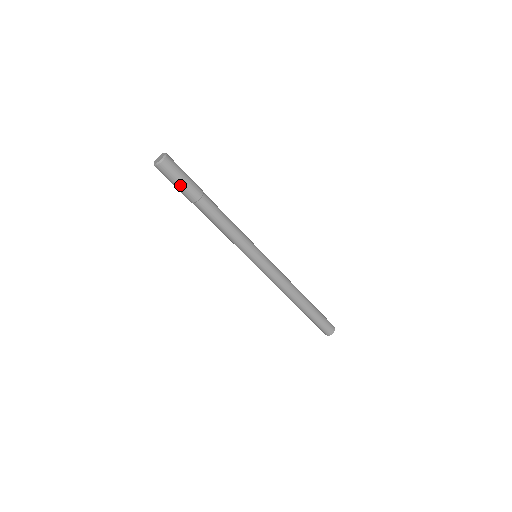
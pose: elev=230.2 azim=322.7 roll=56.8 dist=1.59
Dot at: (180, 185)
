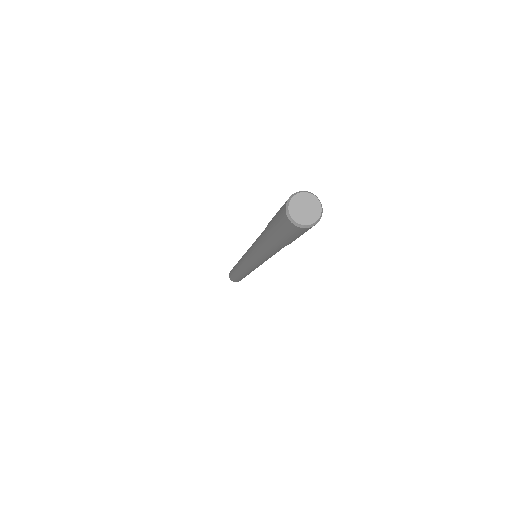
Dot at: (277, 232)
